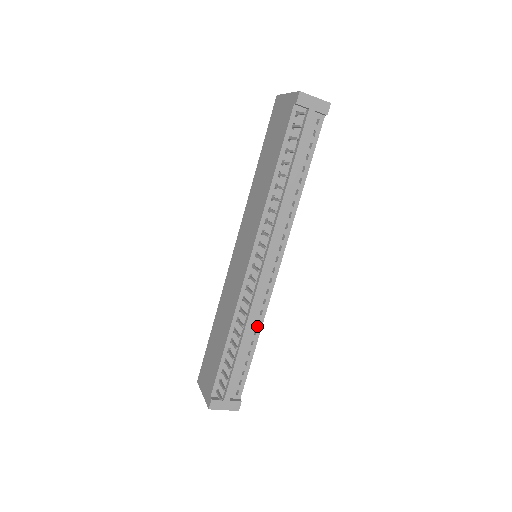
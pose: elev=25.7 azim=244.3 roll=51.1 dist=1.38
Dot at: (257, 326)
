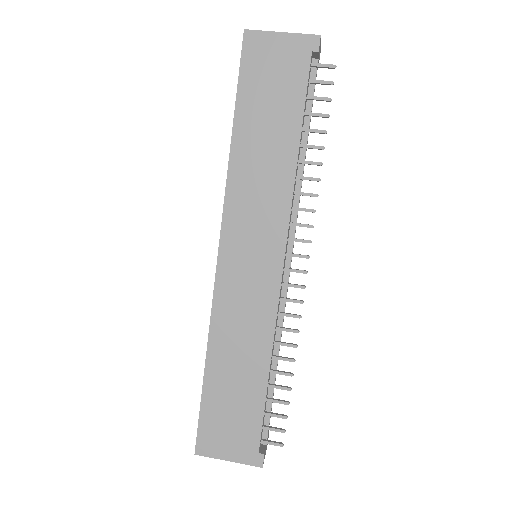
Dot at: occluded
